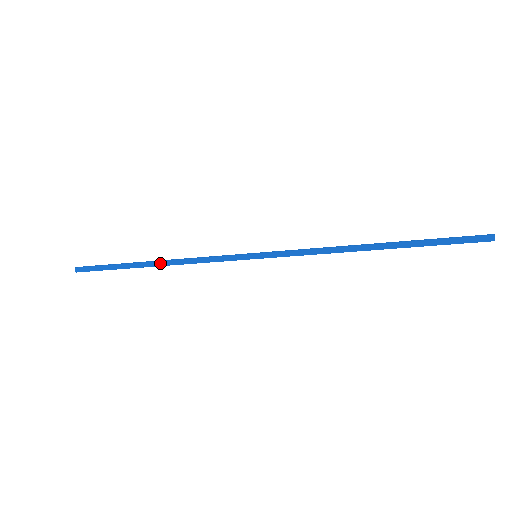
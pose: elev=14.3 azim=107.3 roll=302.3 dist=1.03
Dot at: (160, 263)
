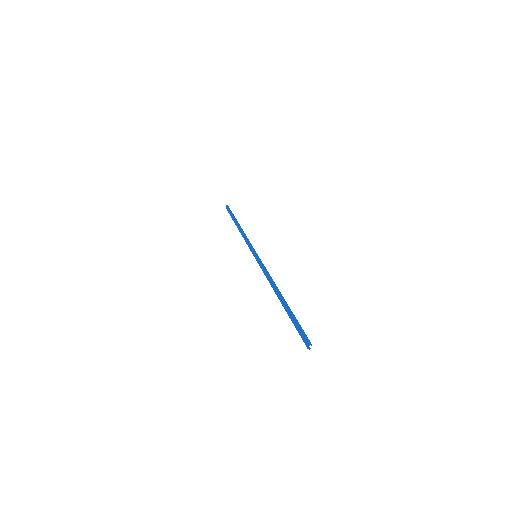
Dot at: (239, 228)
